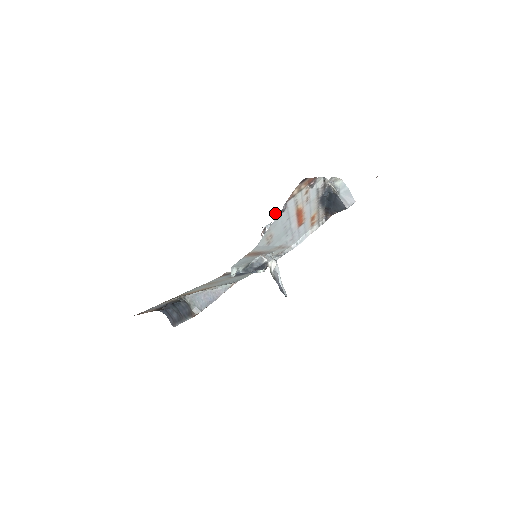
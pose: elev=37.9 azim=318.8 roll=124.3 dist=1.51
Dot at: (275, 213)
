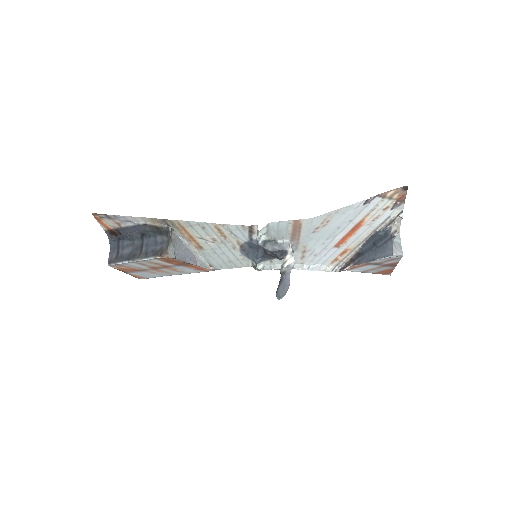
Dot at: occluded
